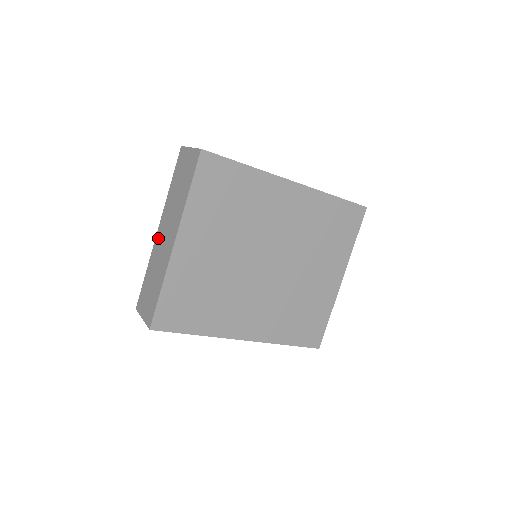
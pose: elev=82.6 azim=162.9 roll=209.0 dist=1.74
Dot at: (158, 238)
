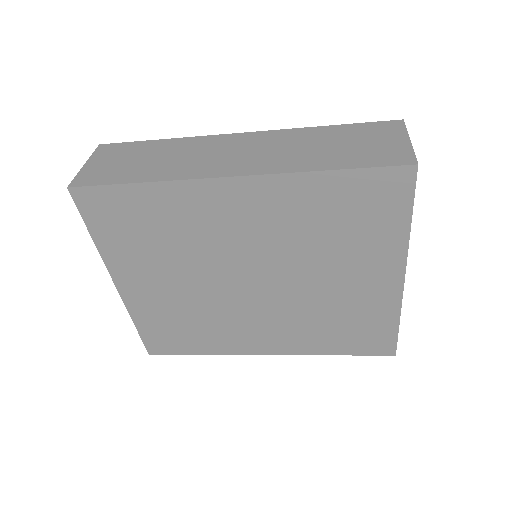
Dot at: occluded
